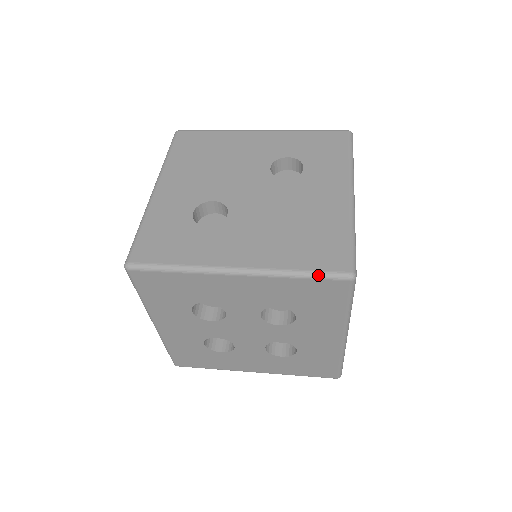
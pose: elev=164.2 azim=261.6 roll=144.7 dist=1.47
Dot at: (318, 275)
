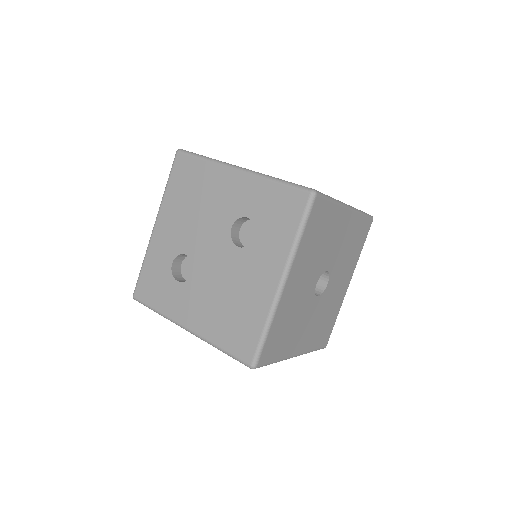
Dot at: occluded
